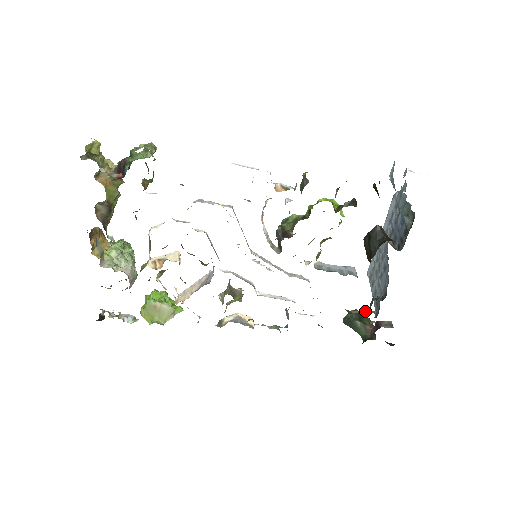
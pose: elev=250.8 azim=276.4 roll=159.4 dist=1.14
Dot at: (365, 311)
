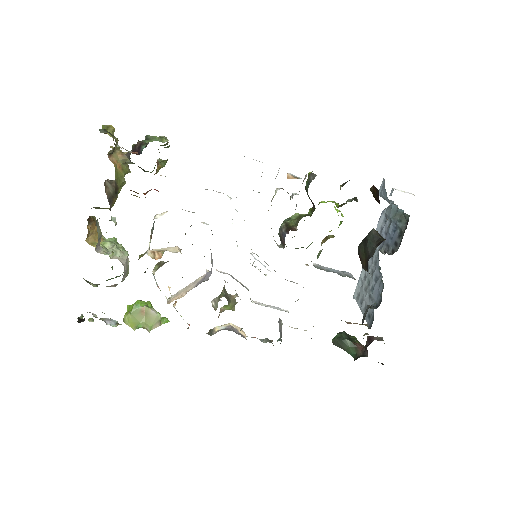
Dot at: occluded
